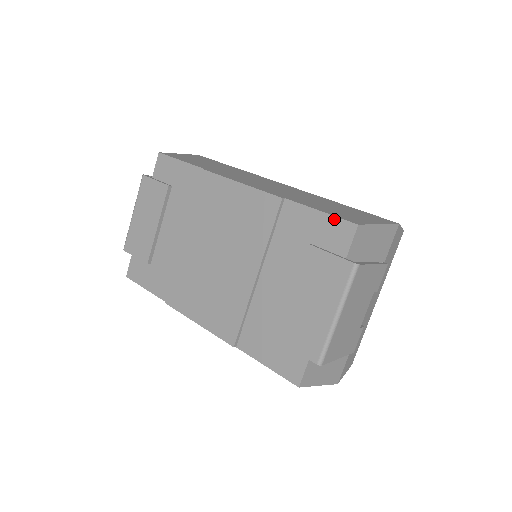
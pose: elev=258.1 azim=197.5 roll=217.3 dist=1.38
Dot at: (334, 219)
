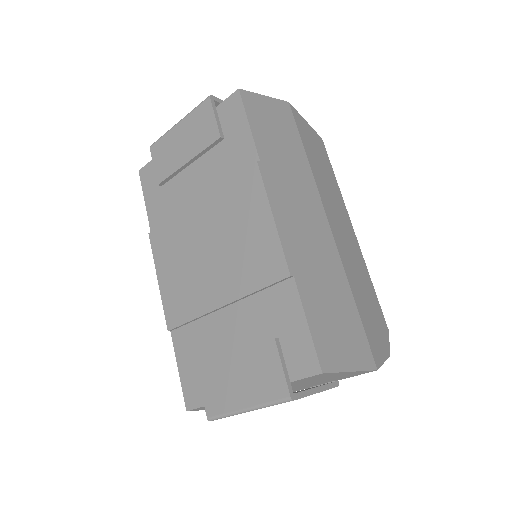
Dot at: (311, 344)
